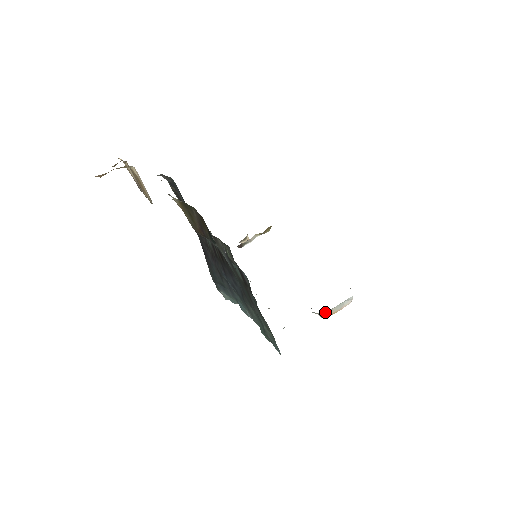
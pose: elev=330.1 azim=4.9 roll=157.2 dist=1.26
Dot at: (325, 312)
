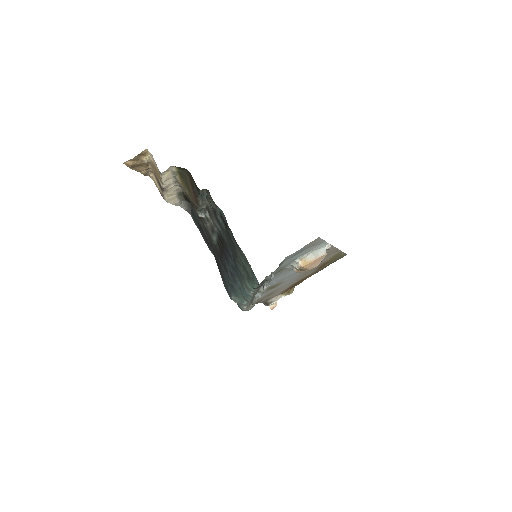
Dot at: (301, 259)
